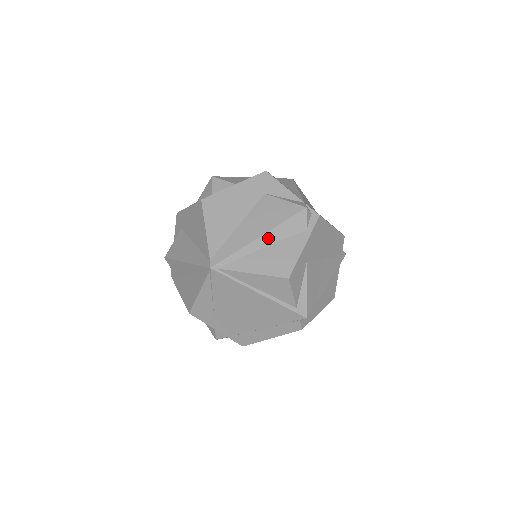
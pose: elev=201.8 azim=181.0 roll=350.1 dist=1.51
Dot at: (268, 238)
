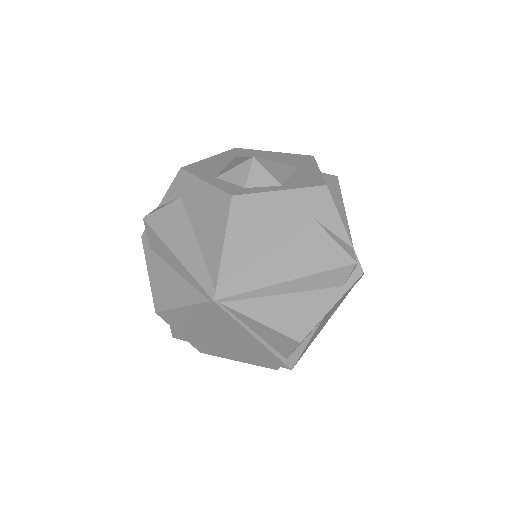
Dot at: (297, 284)
